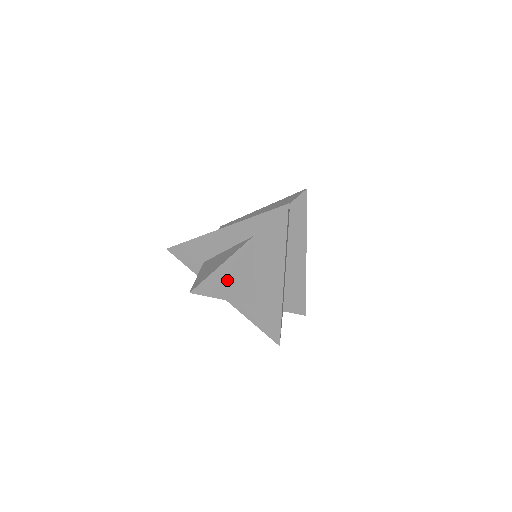
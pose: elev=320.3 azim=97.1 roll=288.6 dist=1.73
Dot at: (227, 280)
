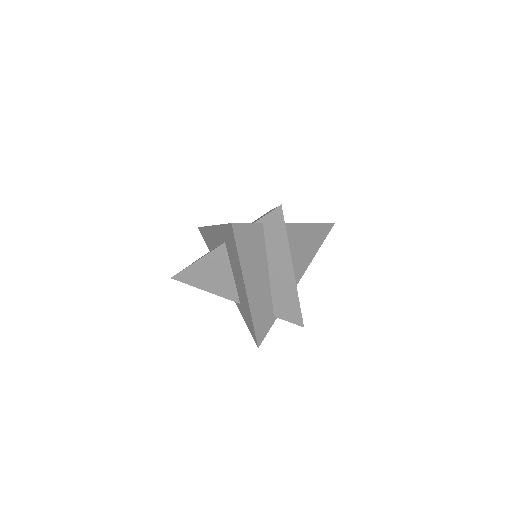
Dot at: (205, 275)
